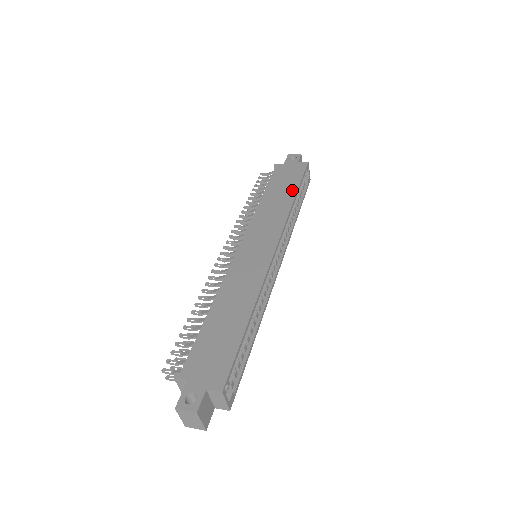
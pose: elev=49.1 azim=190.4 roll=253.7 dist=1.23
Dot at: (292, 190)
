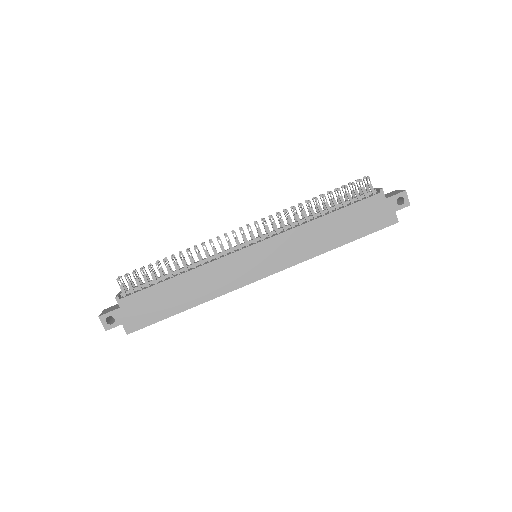
Dot at: (346, 238)
